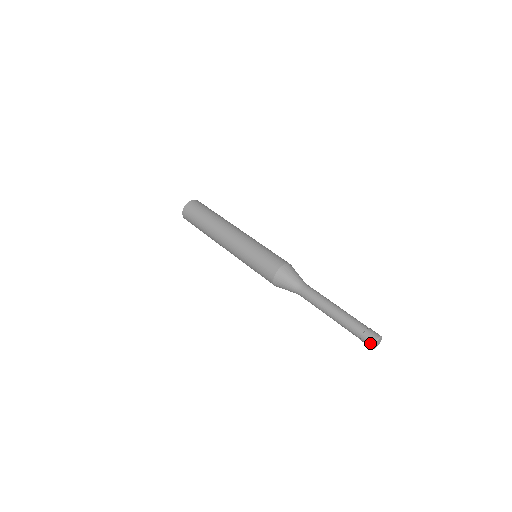
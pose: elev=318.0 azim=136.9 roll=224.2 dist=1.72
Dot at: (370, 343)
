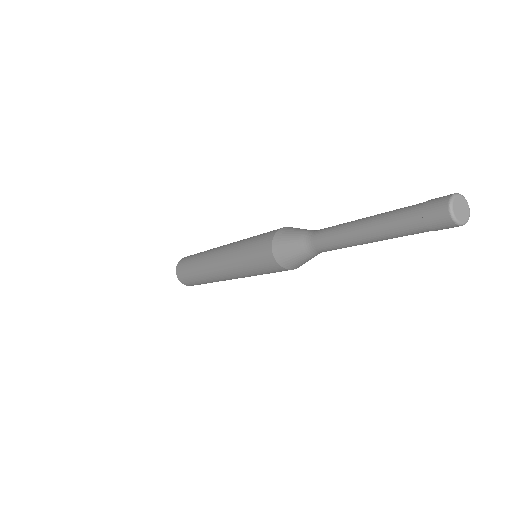
Dot at: (448, 195)
